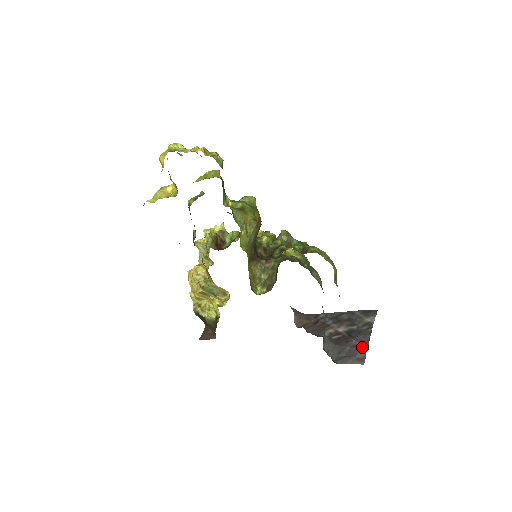
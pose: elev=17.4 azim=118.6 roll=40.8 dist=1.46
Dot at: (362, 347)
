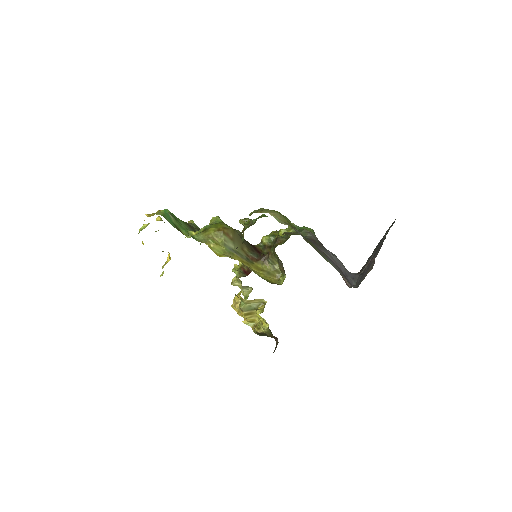
Dot at: (375, 257)
